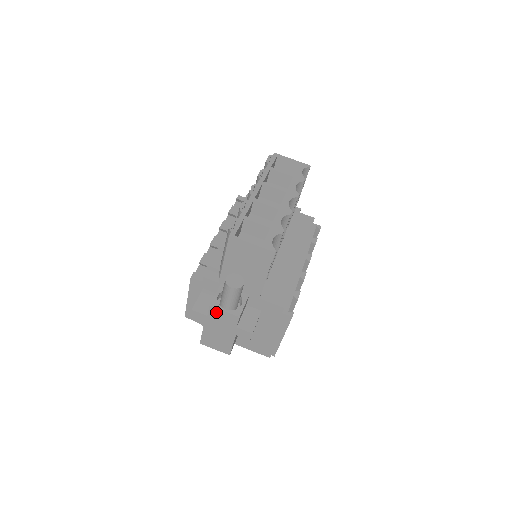
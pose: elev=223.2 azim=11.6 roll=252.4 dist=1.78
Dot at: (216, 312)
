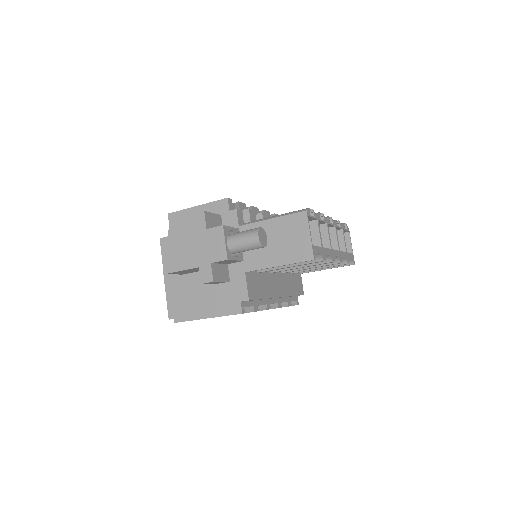
Dot at: (218, 235)
